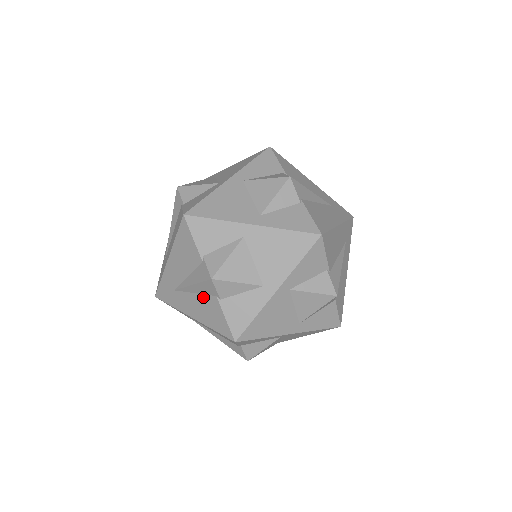
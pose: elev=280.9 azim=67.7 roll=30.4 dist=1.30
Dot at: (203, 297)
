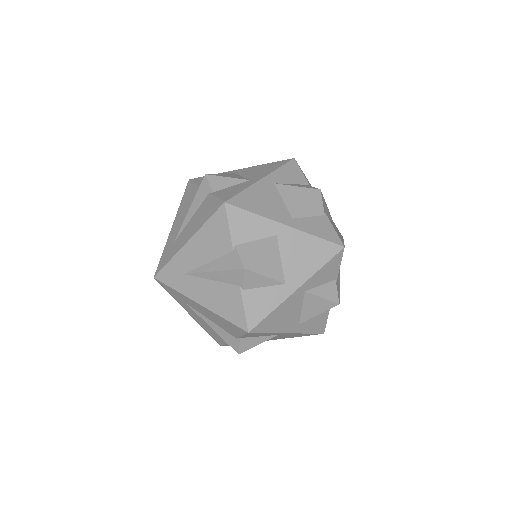
Dot at: (222, 285)
